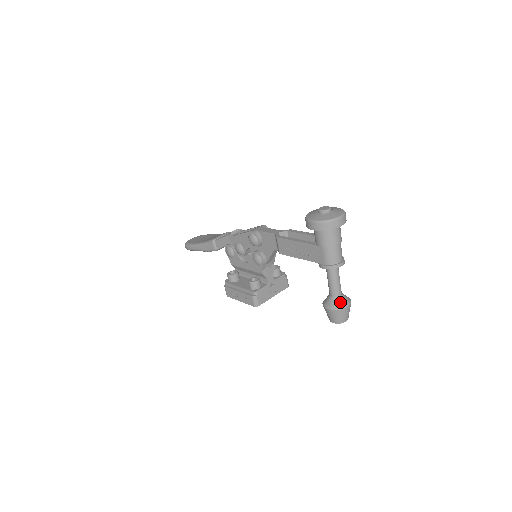
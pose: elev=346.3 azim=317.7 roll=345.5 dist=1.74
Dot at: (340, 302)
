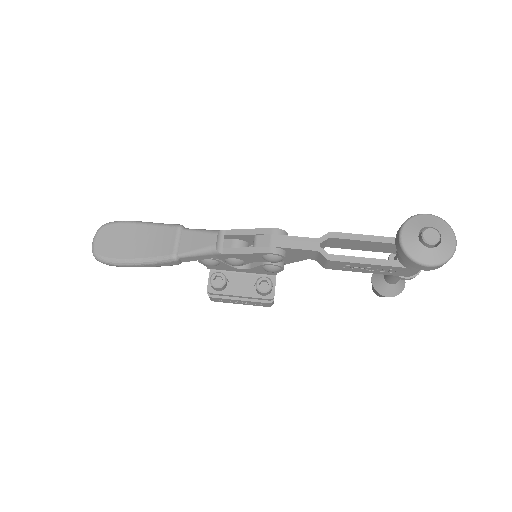
Dot at: (400, 285)
